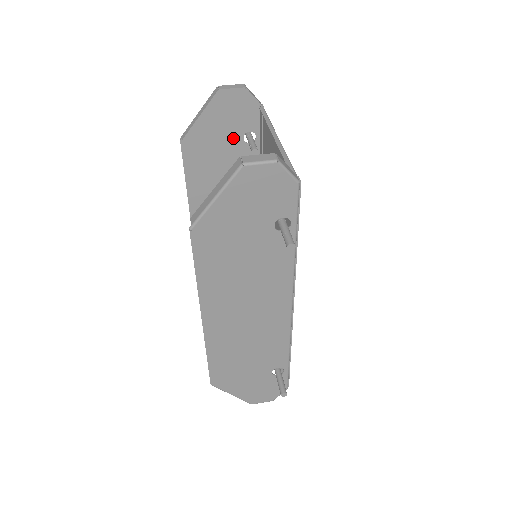
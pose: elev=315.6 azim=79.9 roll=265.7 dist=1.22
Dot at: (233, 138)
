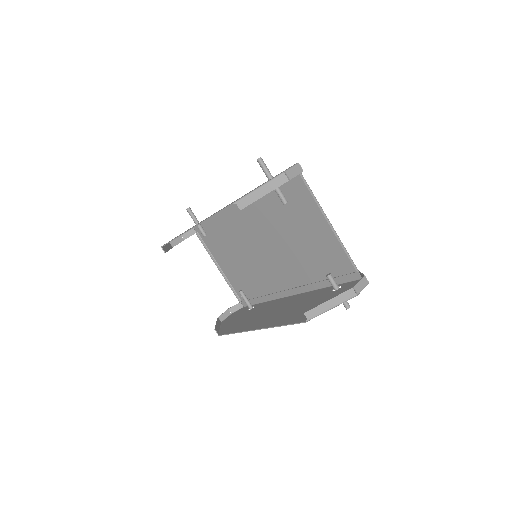
Dot at: occluded
